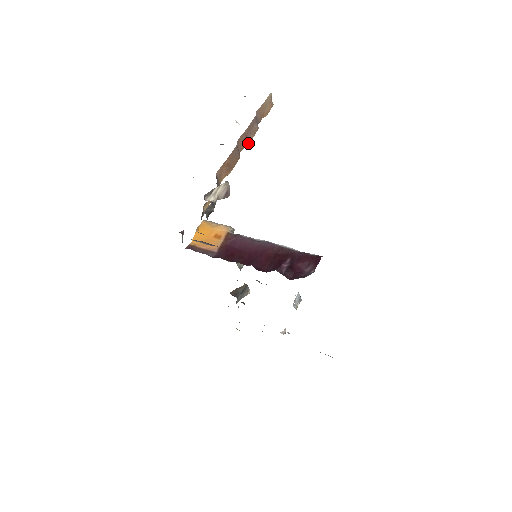
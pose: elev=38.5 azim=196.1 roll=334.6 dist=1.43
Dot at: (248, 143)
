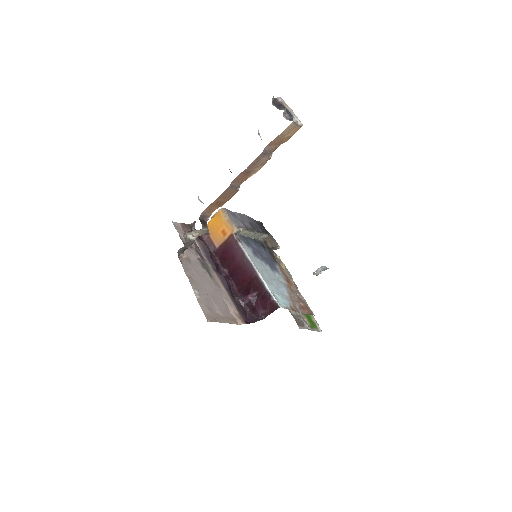
Dot at: (253, 174)
